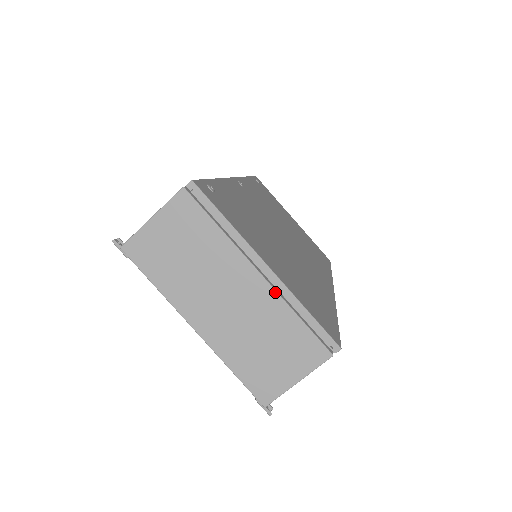
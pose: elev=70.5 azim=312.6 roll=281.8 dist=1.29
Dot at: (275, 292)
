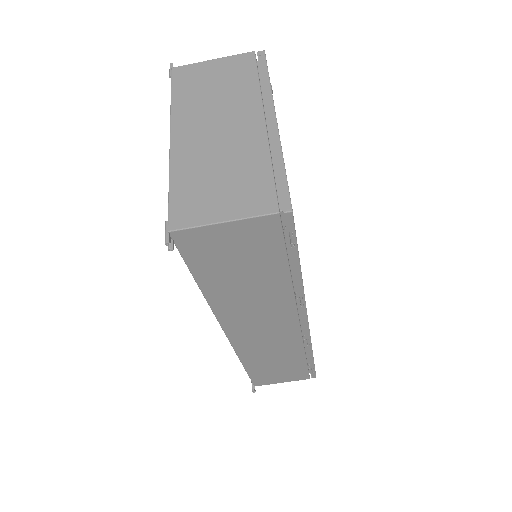
Dot at: (267, 138)
